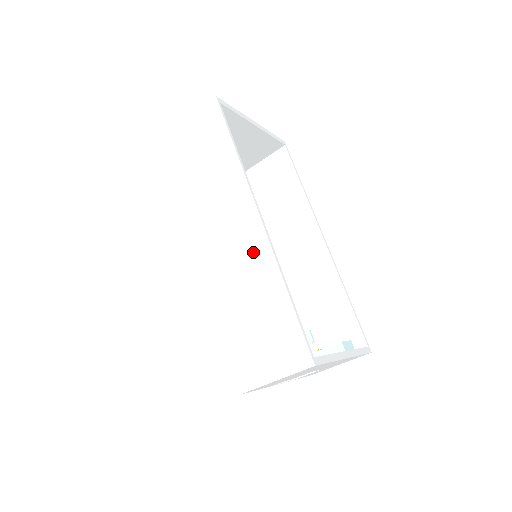
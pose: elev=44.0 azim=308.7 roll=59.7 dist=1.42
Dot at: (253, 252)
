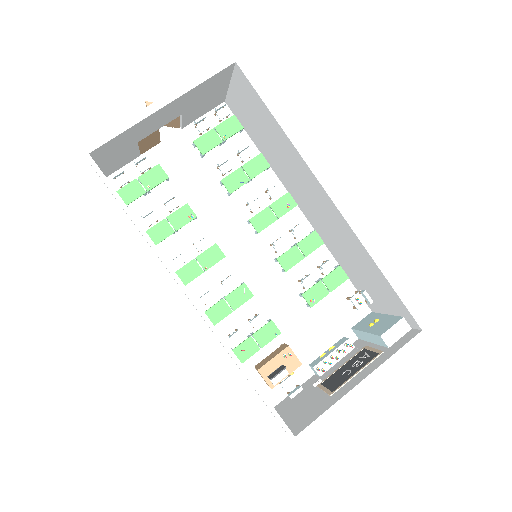
Dot at: occluded
